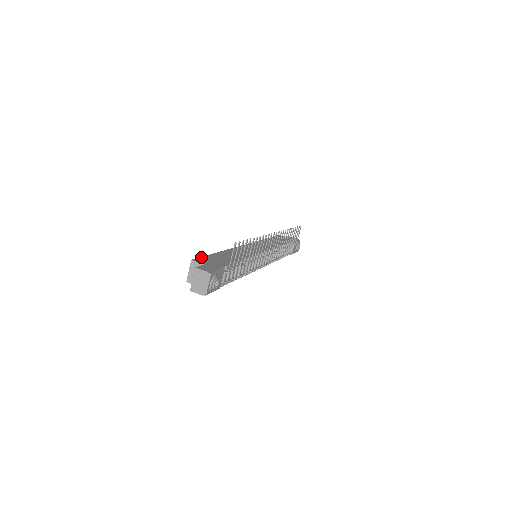
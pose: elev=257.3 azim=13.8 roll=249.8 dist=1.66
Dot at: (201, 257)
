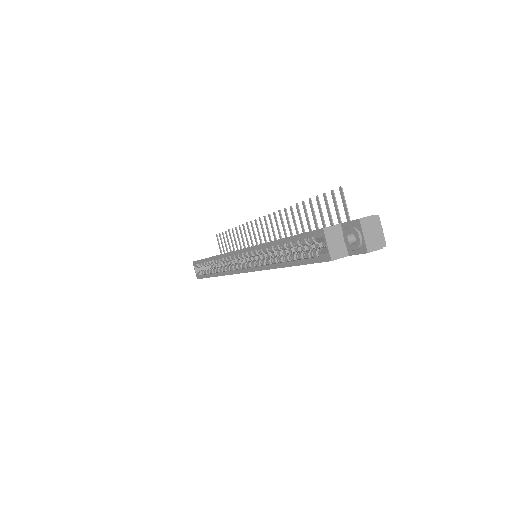
Dot at: occluded
